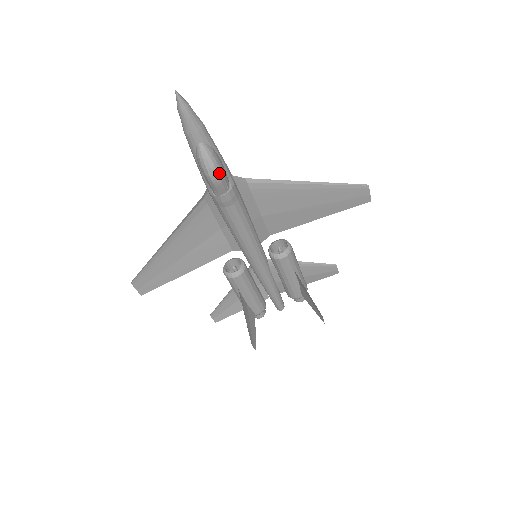
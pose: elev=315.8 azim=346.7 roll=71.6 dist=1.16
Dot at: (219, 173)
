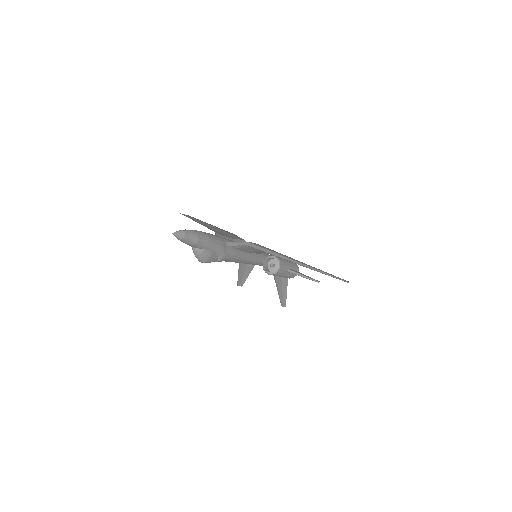
Dot at: (205, 262)
